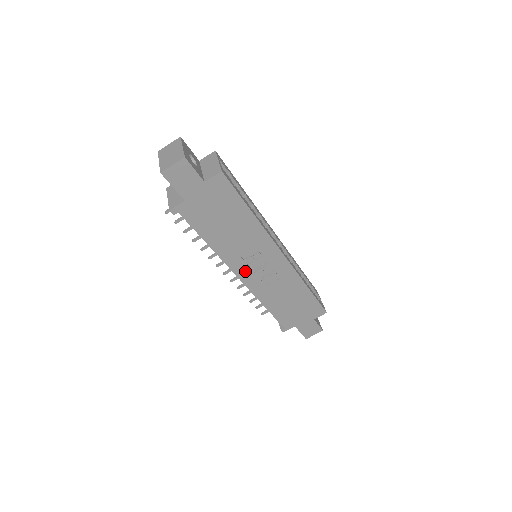
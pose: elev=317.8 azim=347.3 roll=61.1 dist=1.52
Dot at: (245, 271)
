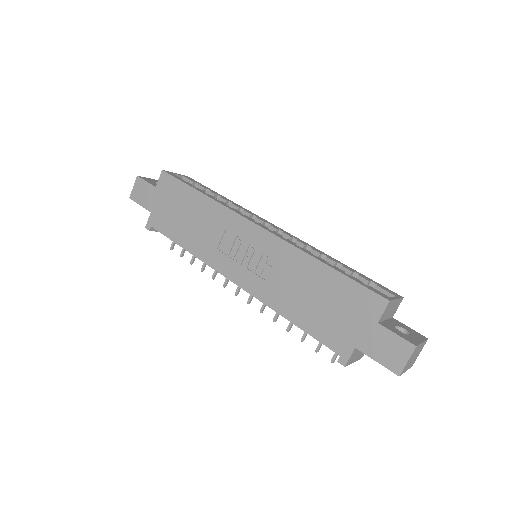
Dot at: (232, 268)
